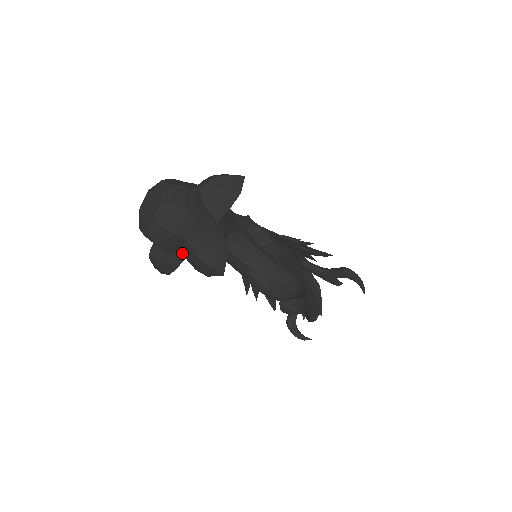
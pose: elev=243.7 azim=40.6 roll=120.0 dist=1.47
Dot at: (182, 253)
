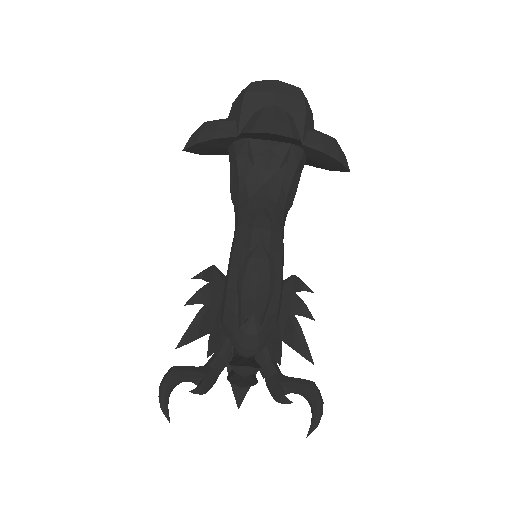
Dot at: occluded
